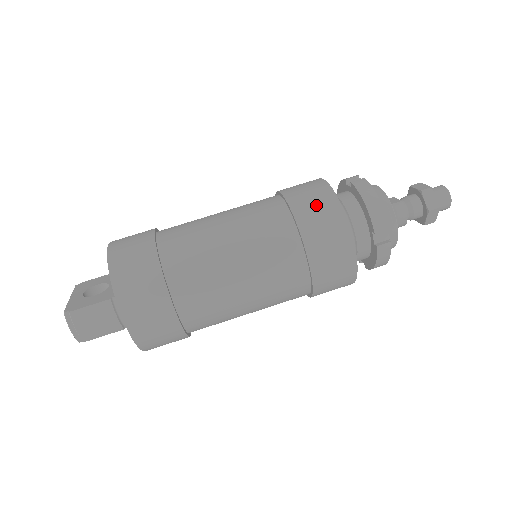
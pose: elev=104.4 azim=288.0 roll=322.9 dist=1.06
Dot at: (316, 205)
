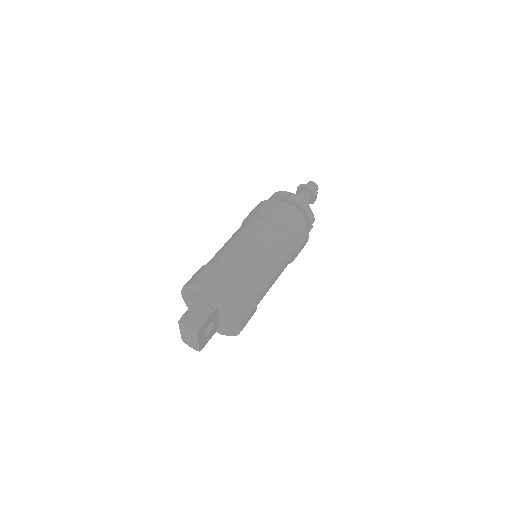
Dot at: (254, 209)
